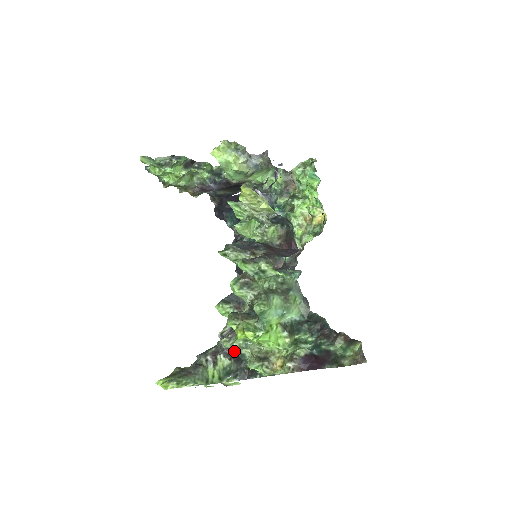
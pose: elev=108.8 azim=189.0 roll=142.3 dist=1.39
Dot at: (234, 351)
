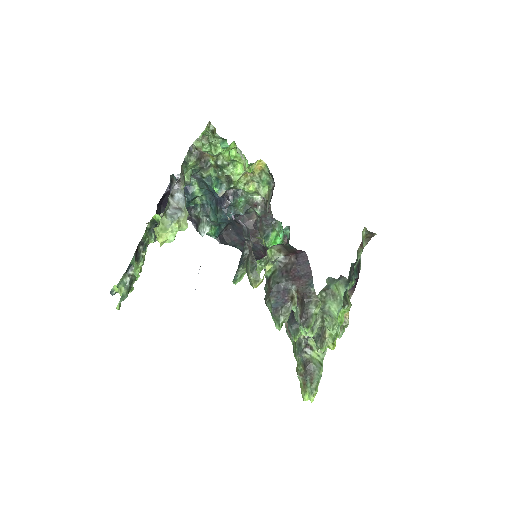
Dot at: occluded
